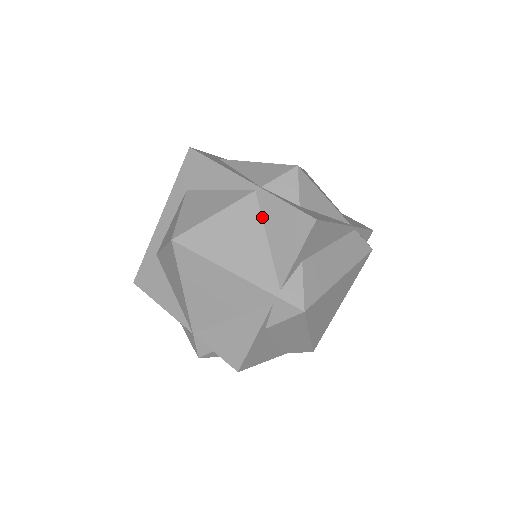
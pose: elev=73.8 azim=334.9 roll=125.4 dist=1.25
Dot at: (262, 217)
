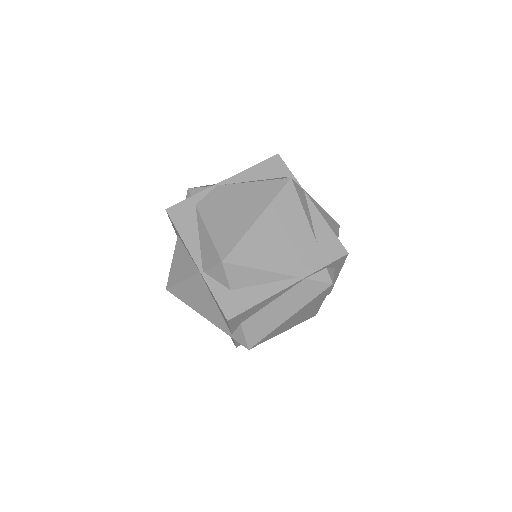
Dot at: (209, 291)
